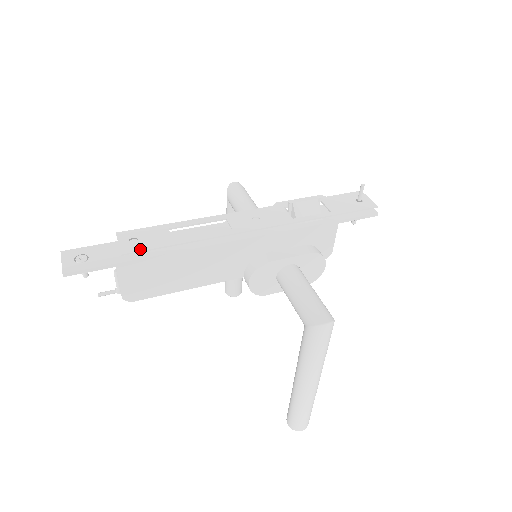
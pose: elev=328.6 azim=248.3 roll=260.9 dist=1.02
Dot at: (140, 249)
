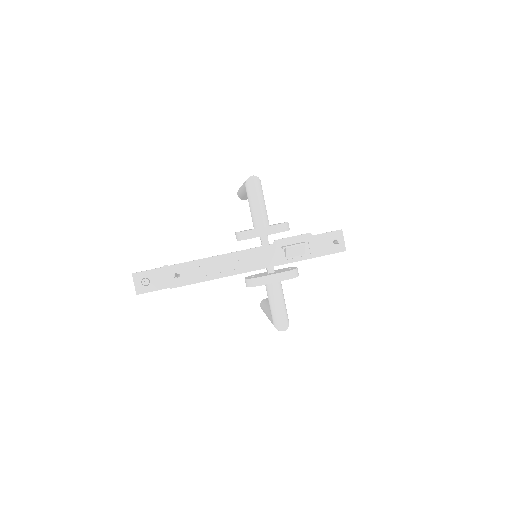
Dot at: (181, 285)
